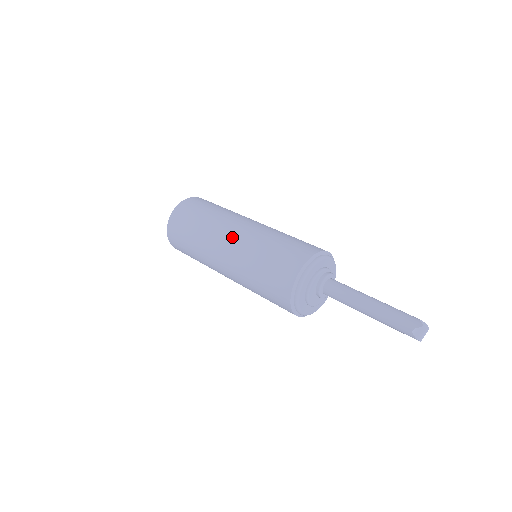
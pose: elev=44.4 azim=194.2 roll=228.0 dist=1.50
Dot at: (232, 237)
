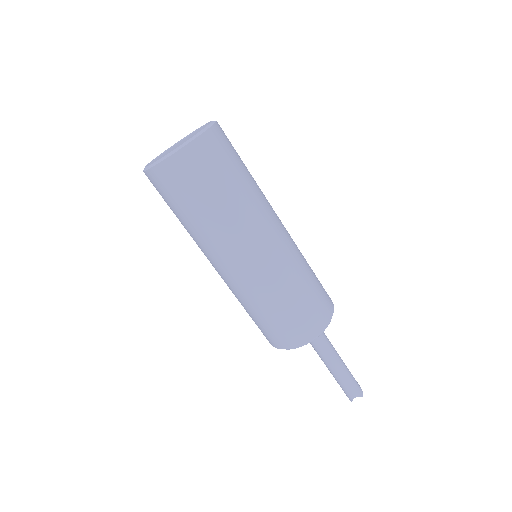
Dot at: (267, 248)
